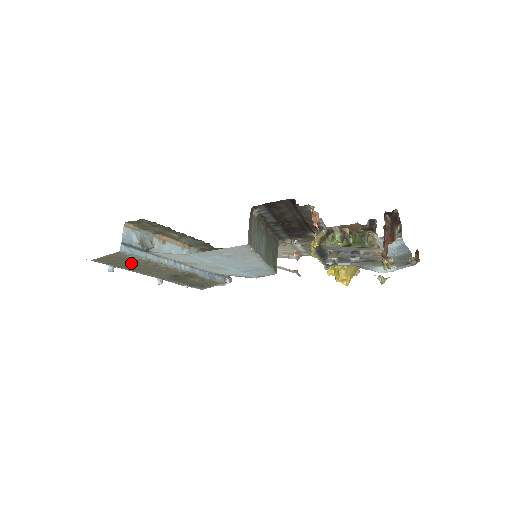
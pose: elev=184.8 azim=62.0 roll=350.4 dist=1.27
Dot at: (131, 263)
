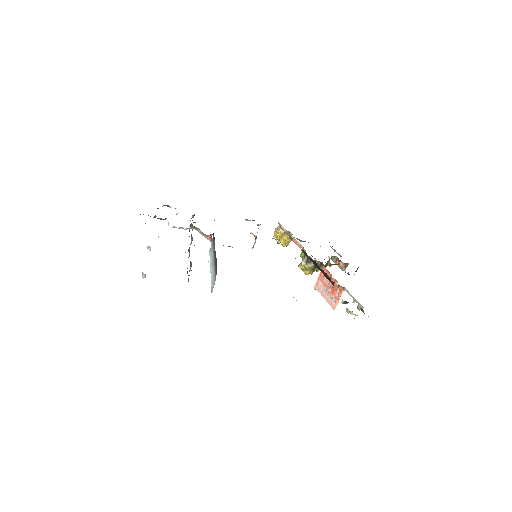
Dot at: occluded
